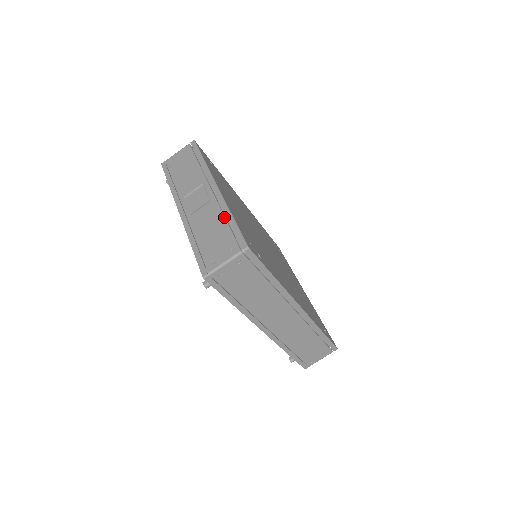
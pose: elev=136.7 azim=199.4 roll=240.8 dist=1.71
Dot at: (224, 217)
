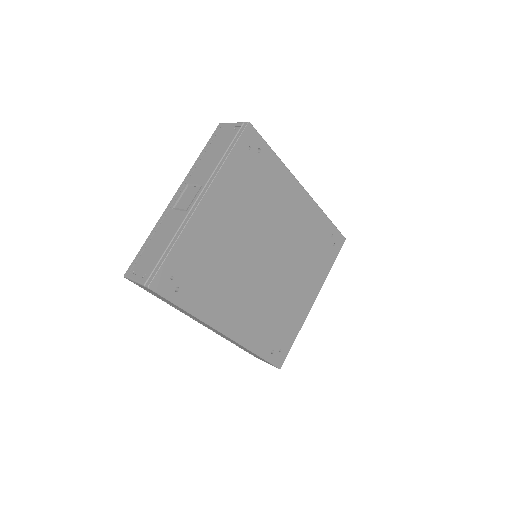
Dot at: (171, 240)
